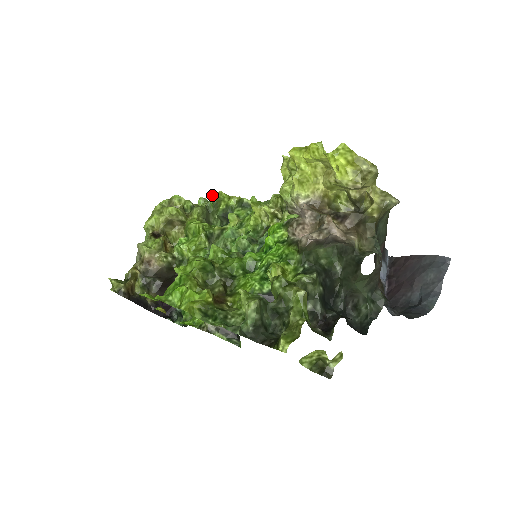
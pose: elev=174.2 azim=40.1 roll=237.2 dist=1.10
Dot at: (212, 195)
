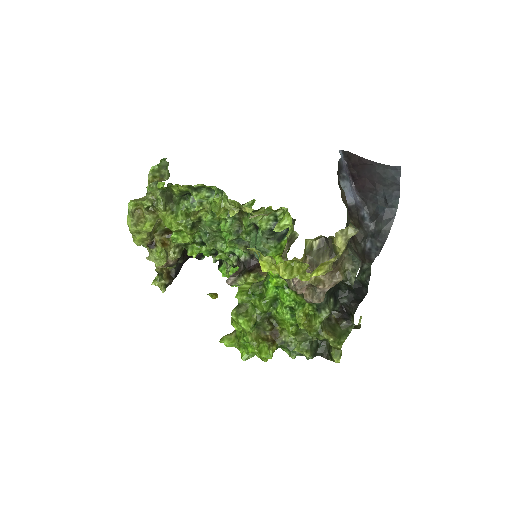
Dot at: (159, 188)
